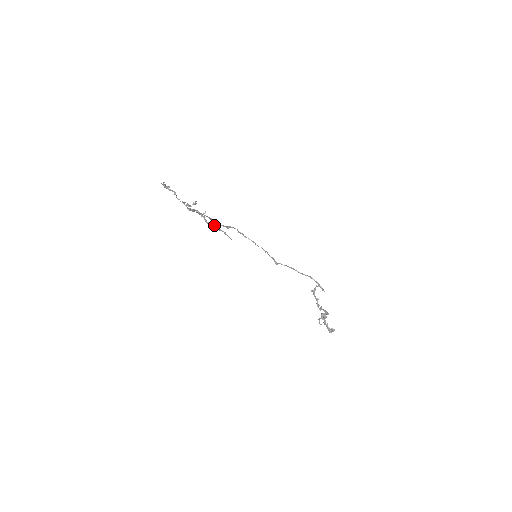
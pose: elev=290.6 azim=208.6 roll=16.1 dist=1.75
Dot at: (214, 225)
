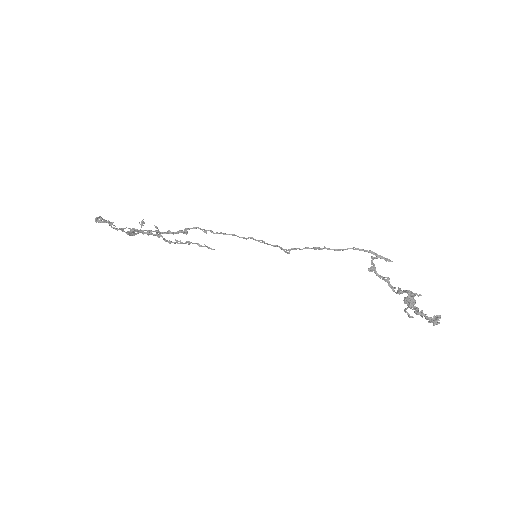
Dot at: occluded
